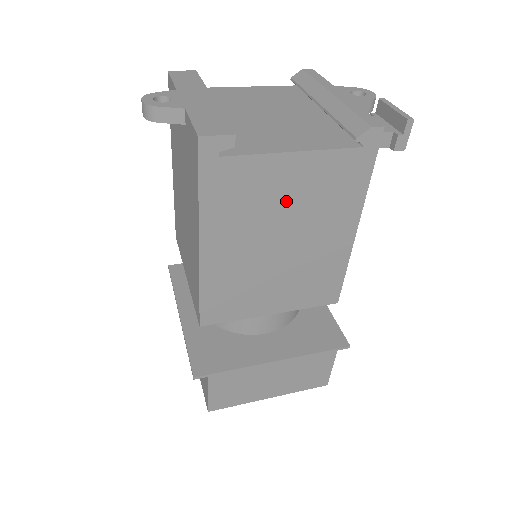
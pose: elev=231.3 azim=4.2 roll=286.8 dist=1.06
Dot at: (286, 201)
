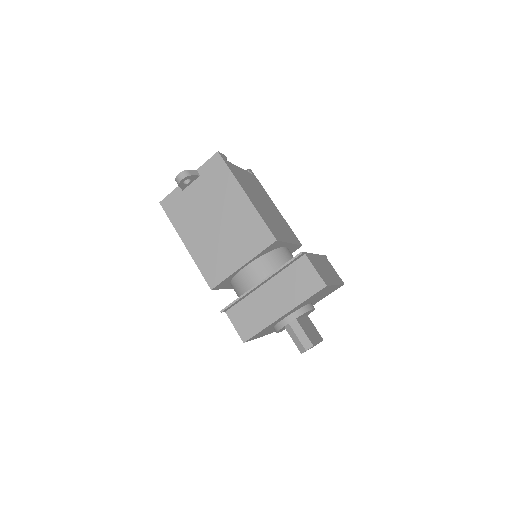
Dot at: (252, 186)
